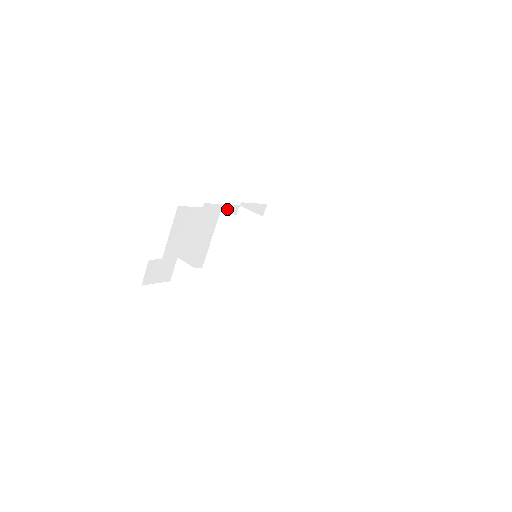
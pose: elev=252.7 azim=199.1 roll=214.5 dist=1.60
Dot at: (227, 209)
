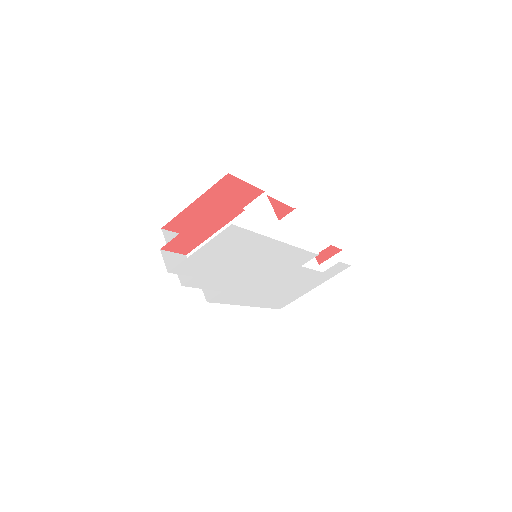
Dot at: occluded
